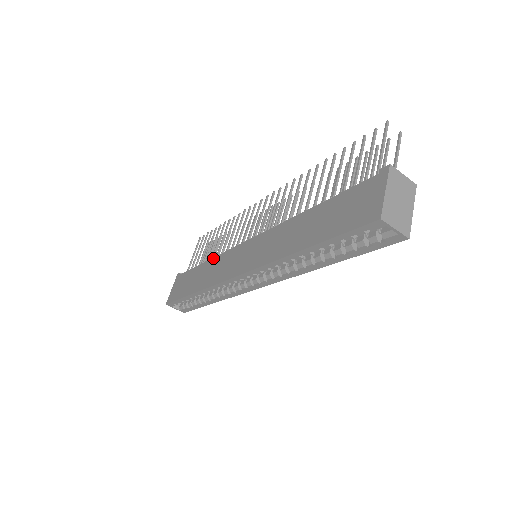
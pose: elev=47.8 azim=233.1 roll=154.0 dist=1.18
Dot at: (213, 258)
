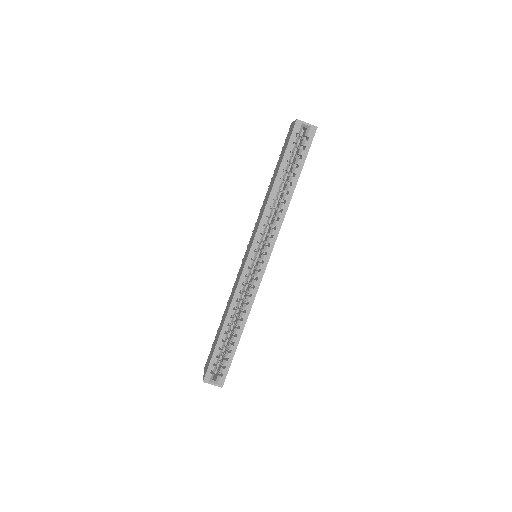
Dot at: (228, 300)
